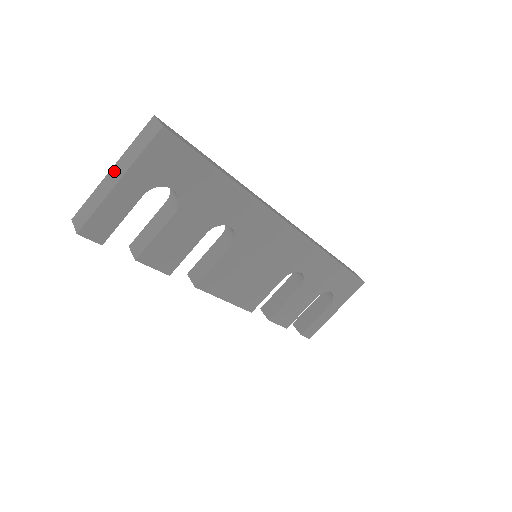
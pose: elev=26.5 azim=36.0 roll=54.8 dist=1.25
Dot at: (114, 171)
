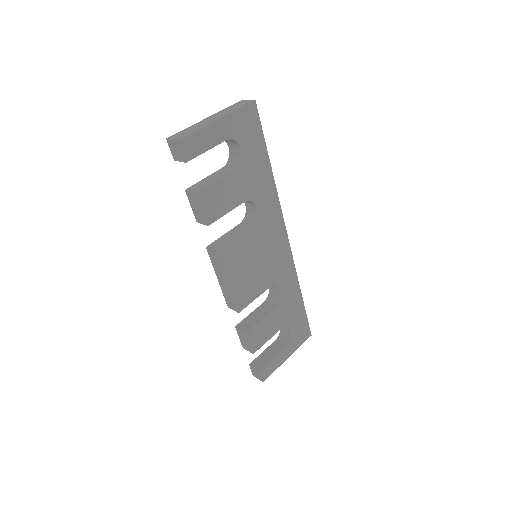
Dot at: (210, 118)
